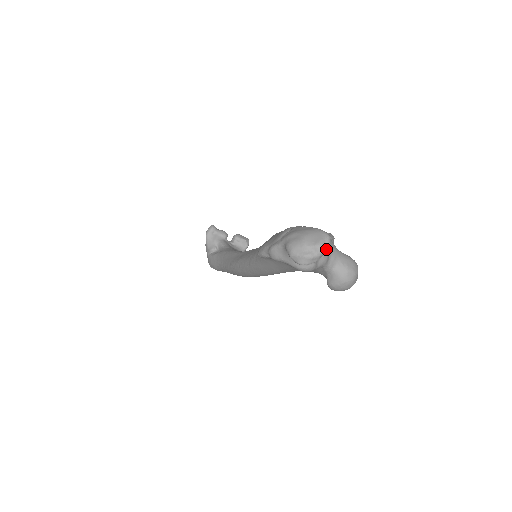
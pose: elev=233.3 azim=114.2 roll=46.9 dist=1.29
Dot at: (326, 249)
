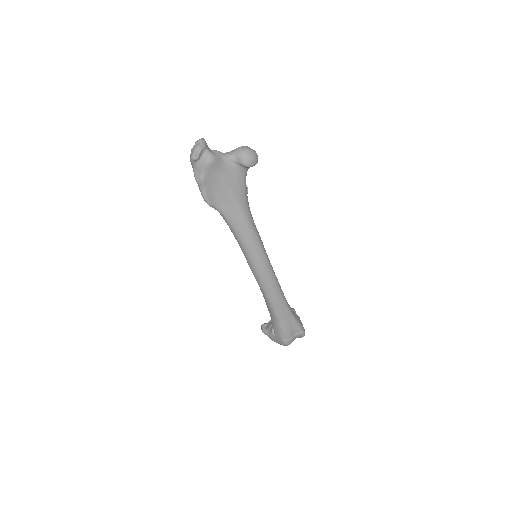
Dot at: (202, 139)
